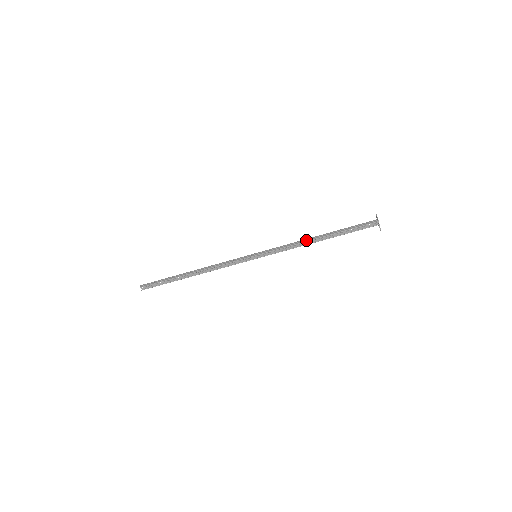
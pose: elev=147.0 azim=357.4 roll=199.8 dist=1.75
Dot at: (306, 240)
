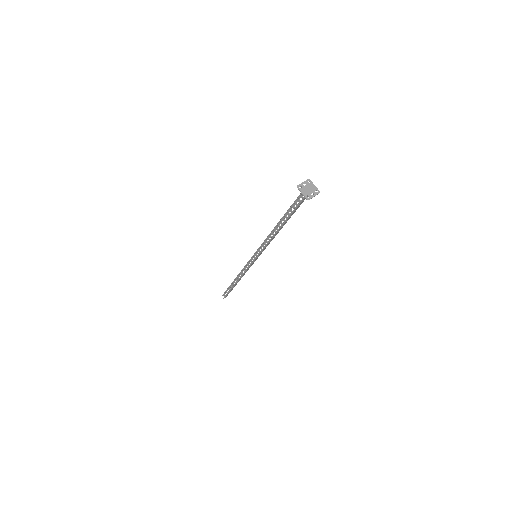
Dot at: (272, 230)
